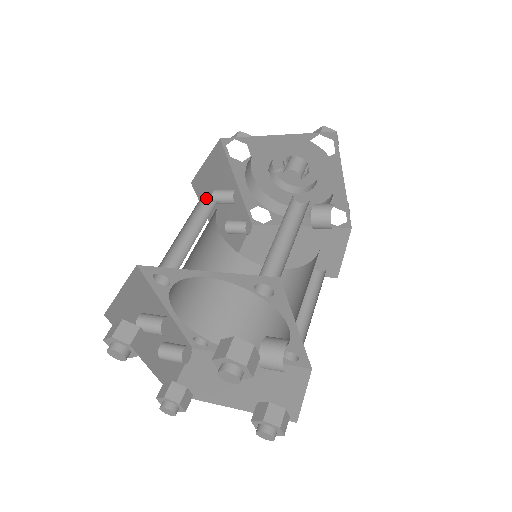
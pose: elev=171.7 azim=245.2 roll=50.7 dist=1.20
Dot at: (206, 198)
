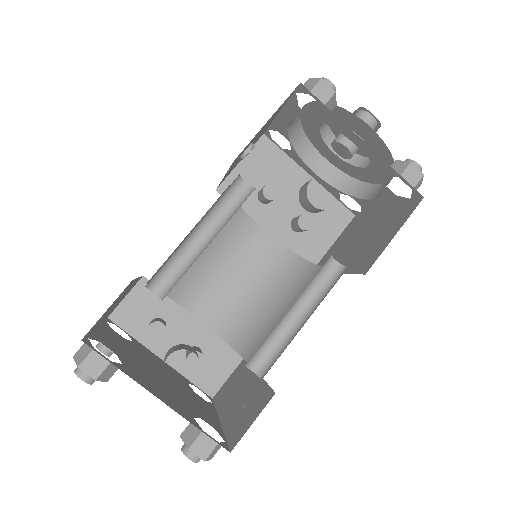
Dot at: (247, 201)
